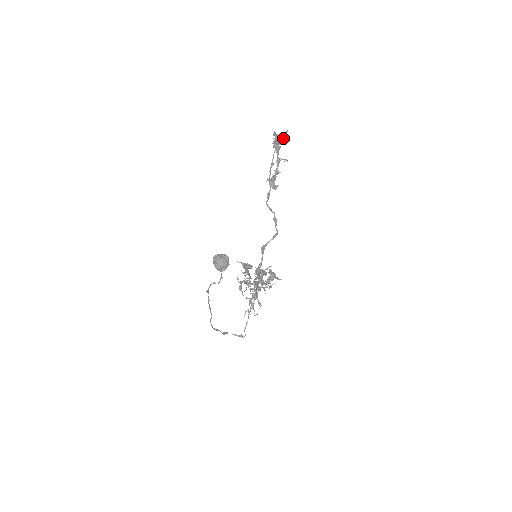
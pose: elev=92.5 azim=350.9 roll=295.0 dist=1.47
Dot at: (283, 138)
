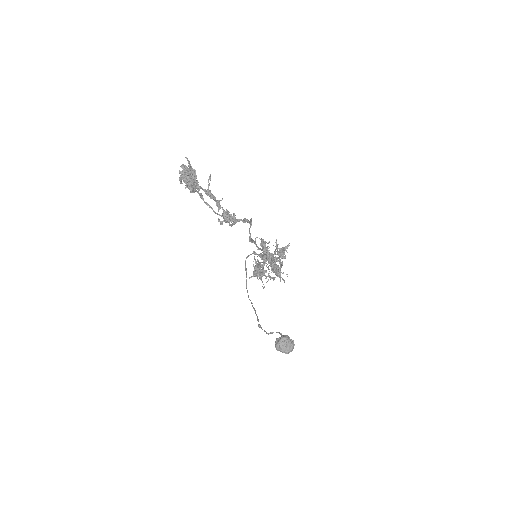
Dot at: (195, 176)
